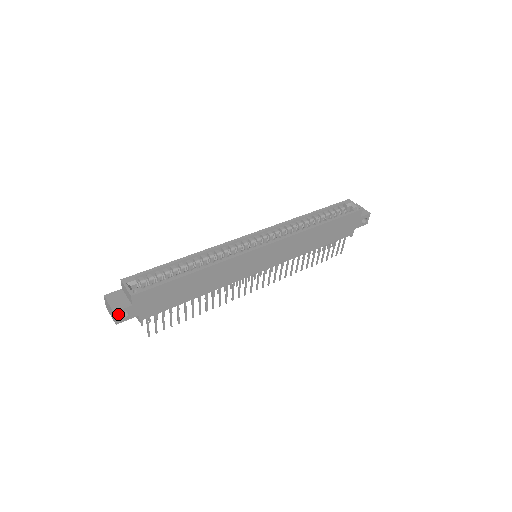
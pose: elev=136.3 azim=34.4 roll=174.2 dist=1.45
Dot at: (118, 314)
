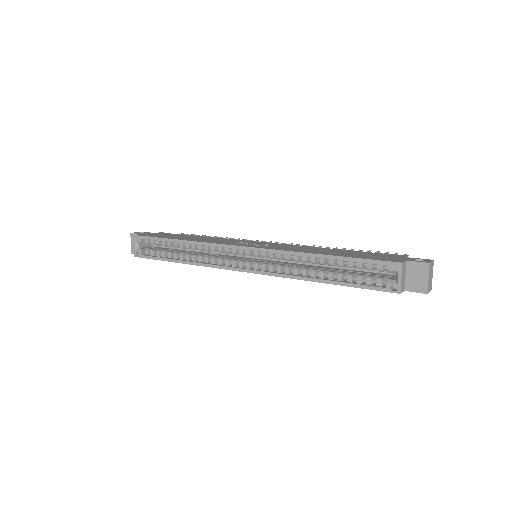
Dot at: occluded
